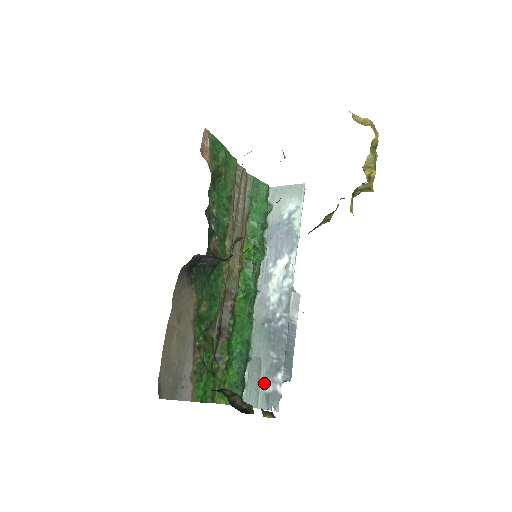
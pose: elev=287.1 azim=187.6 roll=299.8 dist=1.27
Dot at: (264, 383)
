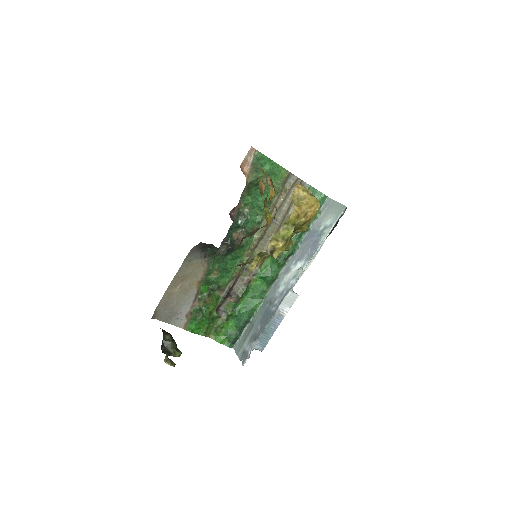
Dot at: (247, 342)
